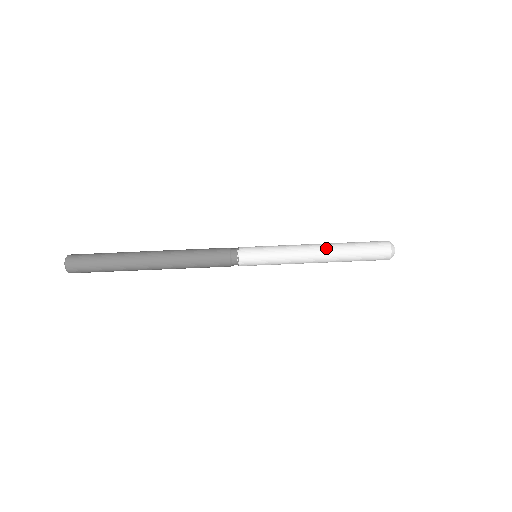
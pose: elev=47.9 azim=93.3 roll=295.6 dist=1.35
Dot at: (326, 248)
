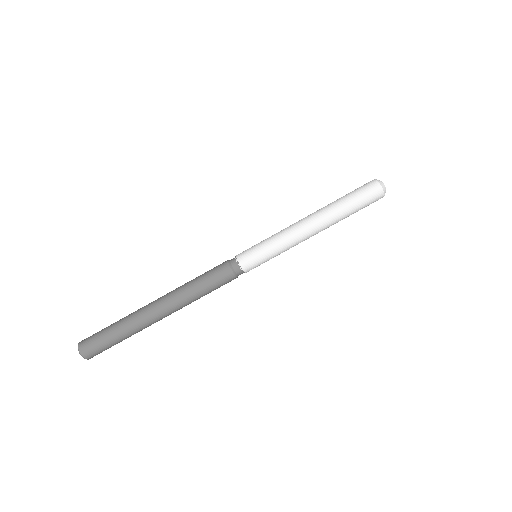
Dot at: (319, 216)
